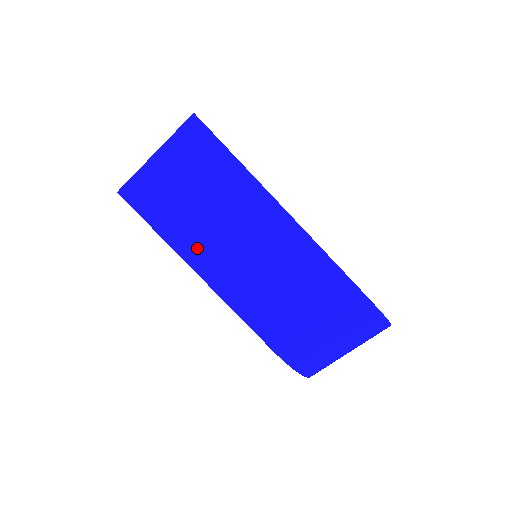
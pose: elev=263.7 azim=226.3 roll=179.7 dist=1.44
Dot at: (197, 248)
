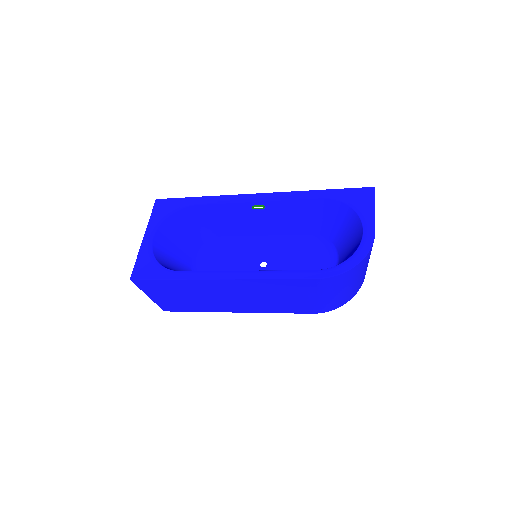
Dot at: (220, 307)
